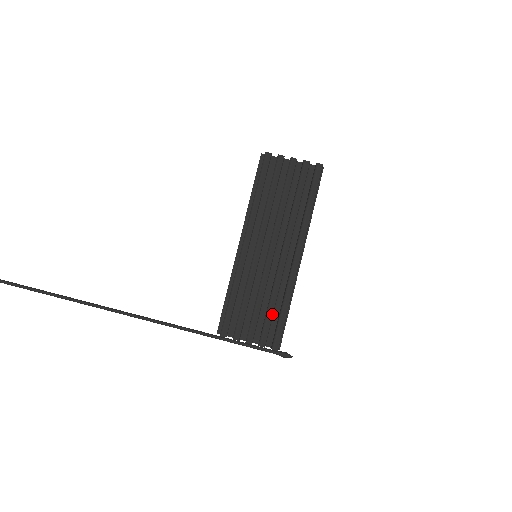
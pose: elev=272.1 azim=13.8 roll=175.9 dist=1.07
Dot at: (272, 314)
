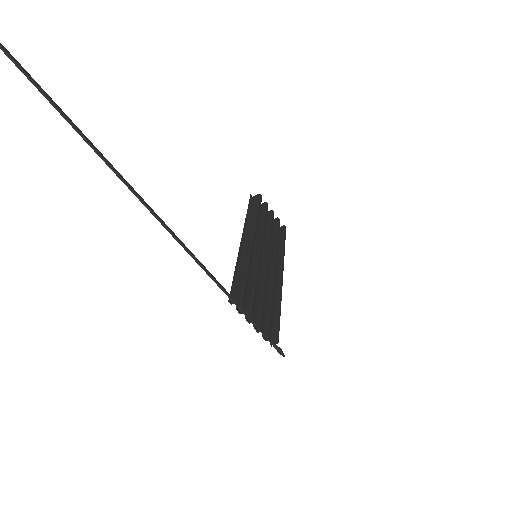
Dot at: (272, 308)
